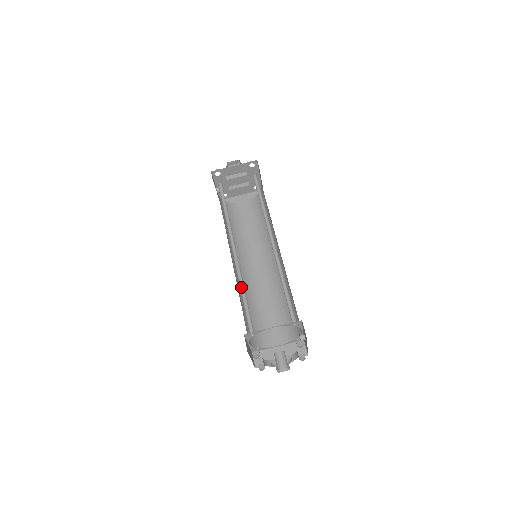
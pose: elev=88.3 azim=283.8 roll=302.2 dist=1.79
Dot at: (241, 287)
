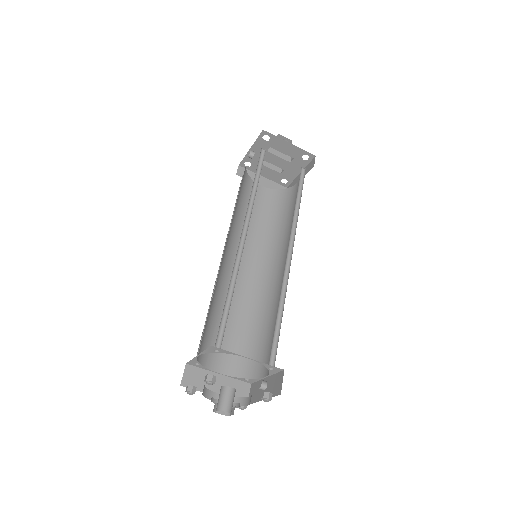
Dot at: (231, 283)
